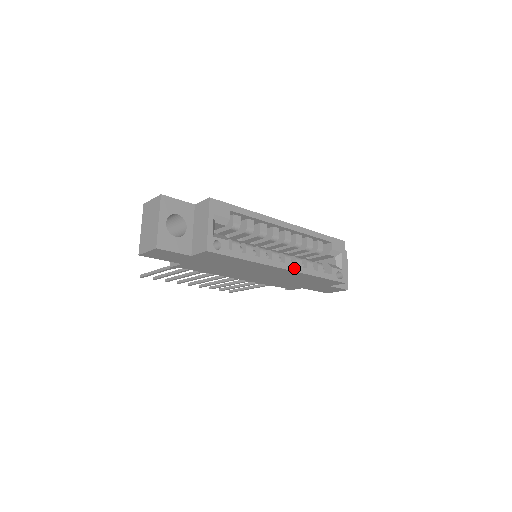
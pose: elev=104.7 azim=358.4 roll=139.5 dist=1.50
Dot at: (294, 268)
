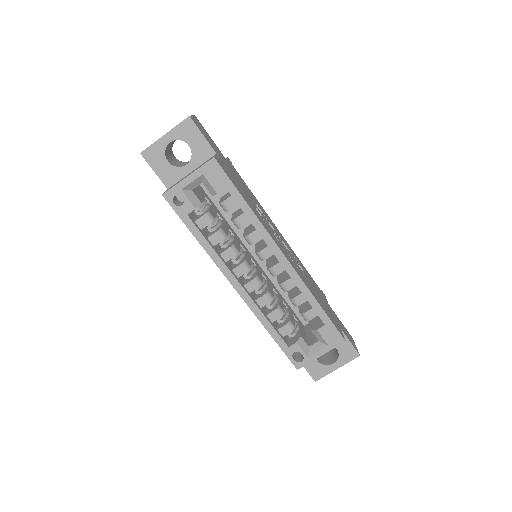
Dot at: (246, 297)
